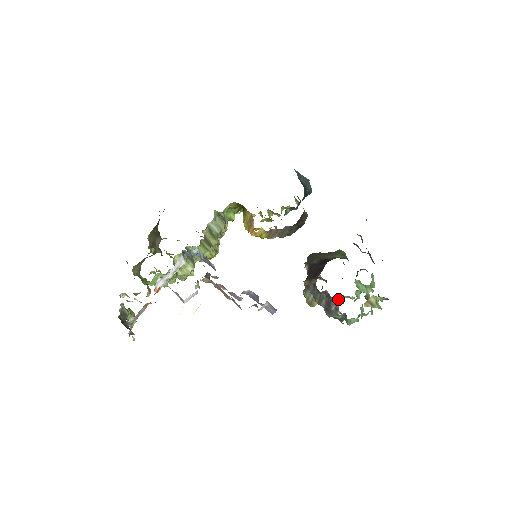
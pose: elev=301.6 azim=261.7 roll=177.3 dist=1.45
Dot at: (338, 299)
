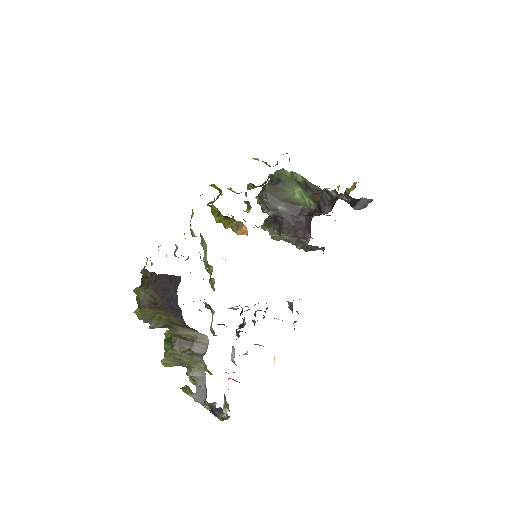
Dot at: occluded
